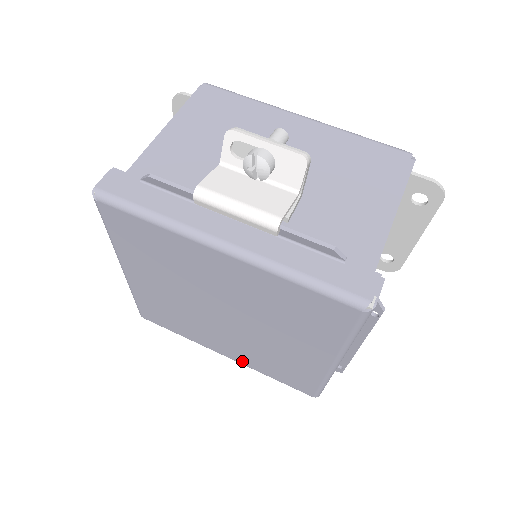
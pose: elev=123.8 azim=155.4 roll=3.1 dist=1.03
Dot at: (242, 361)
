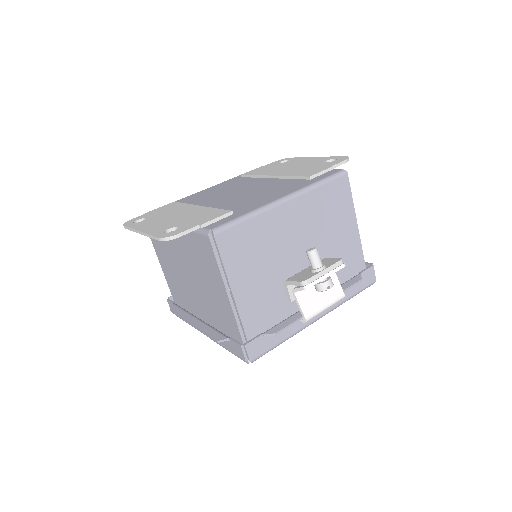
Dot at: occluded
